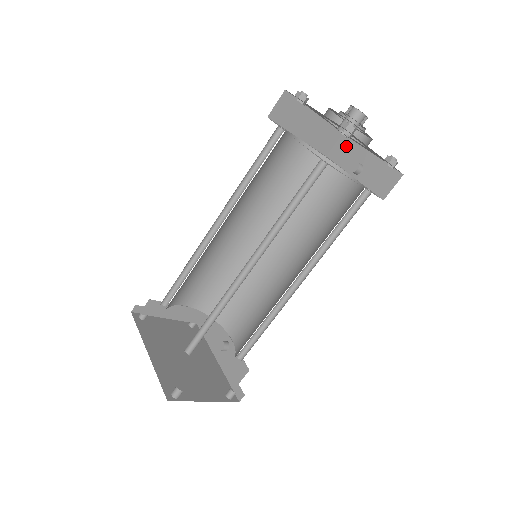
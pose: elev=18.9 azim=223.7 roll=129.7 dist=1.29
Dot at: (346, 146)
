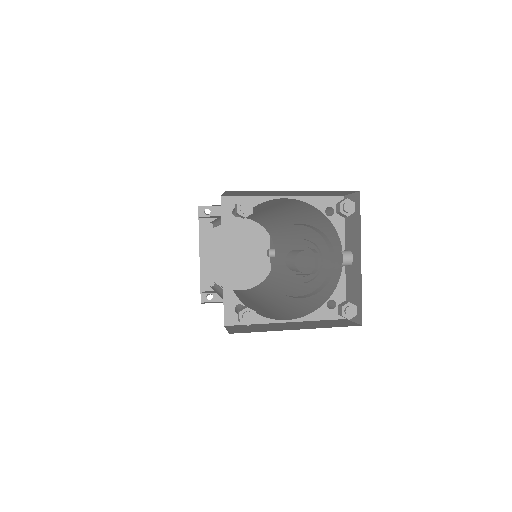
Dot at: (355, 214)
